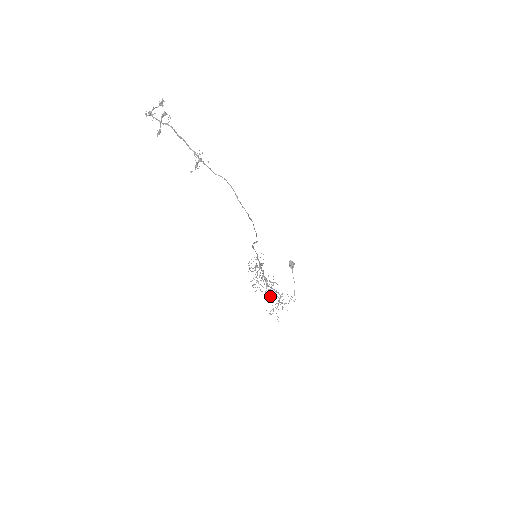
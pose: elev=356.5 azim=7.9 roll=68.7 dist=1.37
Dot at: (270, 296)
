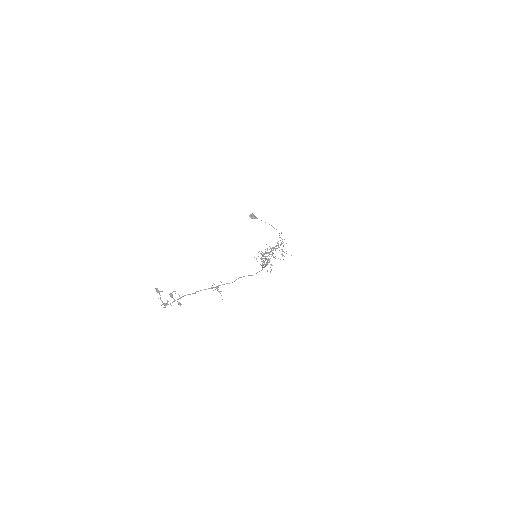
Dot at: occluded
